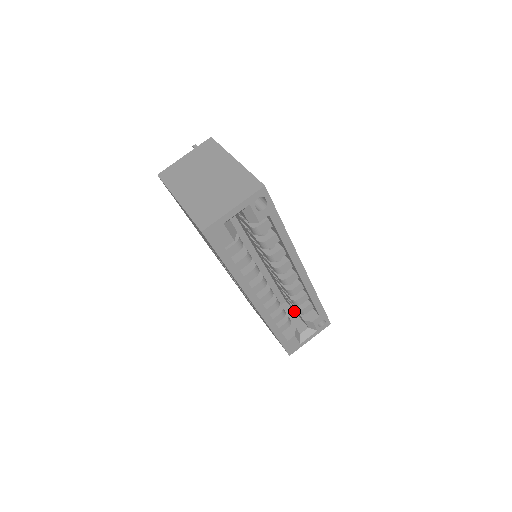
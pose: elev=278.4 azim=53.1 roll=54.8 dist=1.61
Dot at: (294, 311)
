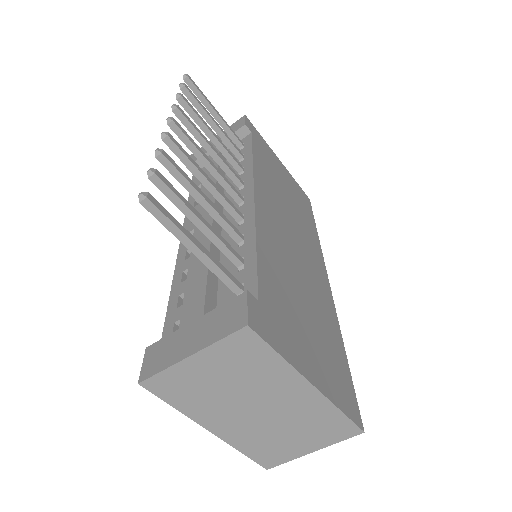
Dot at: occluded
